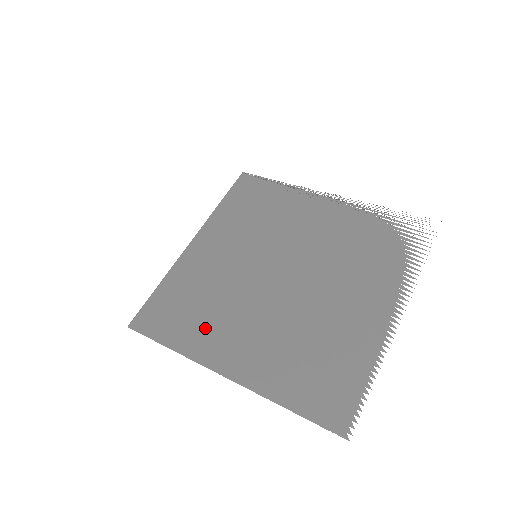
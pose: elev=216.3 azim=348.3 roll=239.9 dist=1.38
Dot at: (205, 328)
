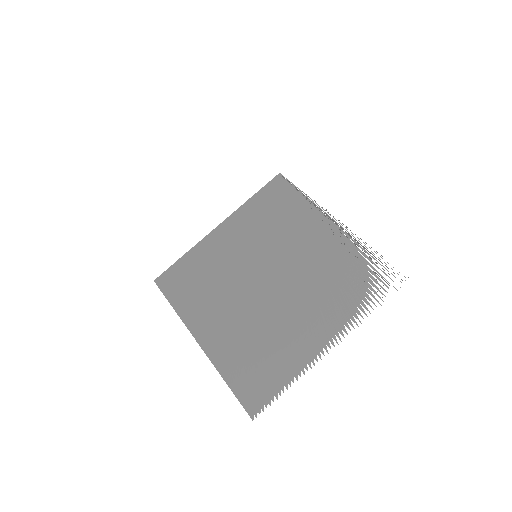
Dot at: (199, 302)
